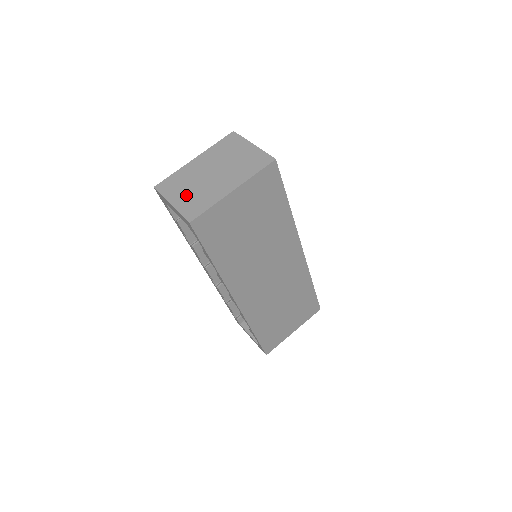
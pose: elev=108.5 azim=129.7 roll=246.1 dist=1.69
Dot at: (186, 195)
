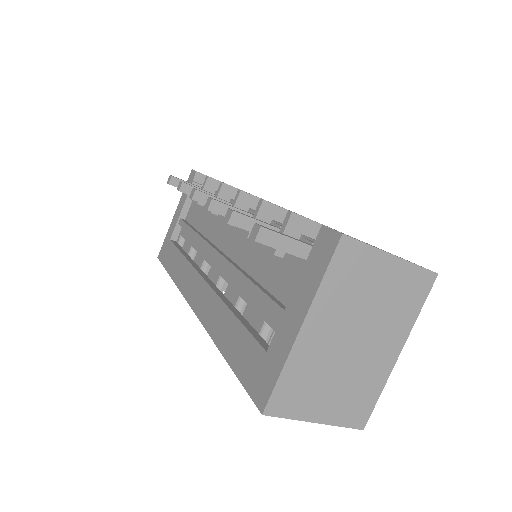
Dot at: (333, 398)
